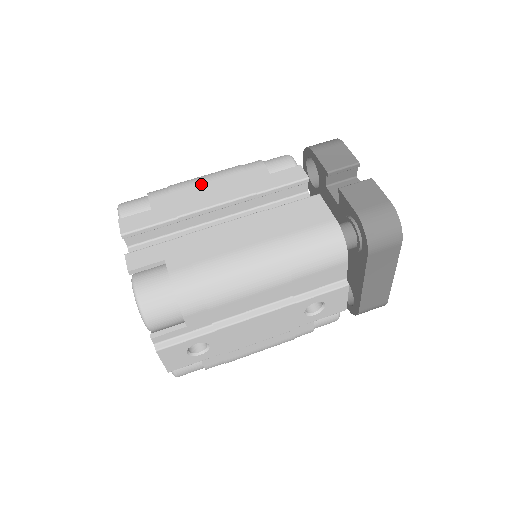
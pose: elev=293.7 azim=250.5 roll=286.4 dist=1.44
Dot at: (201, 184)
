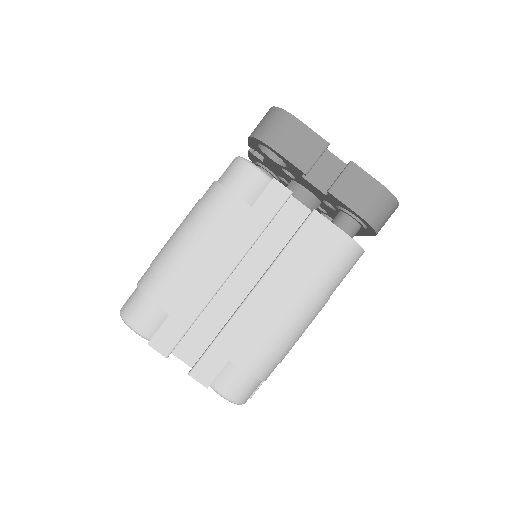
Dot at: (193, 259)
